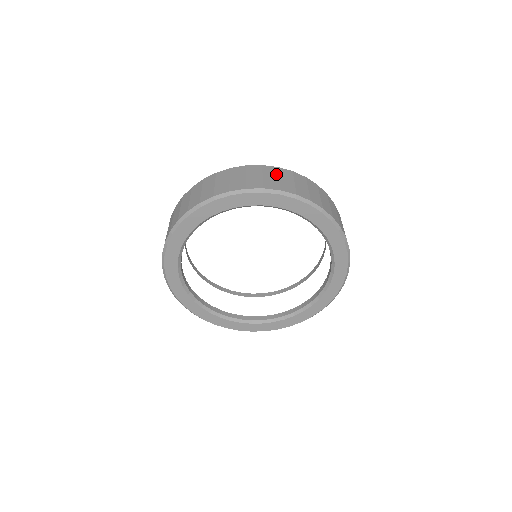
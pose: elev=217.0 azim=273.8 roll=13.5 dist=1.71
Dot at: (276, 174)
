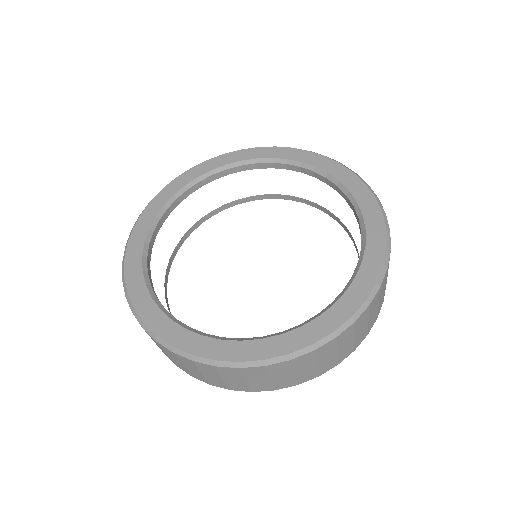
Dot at: occluded
